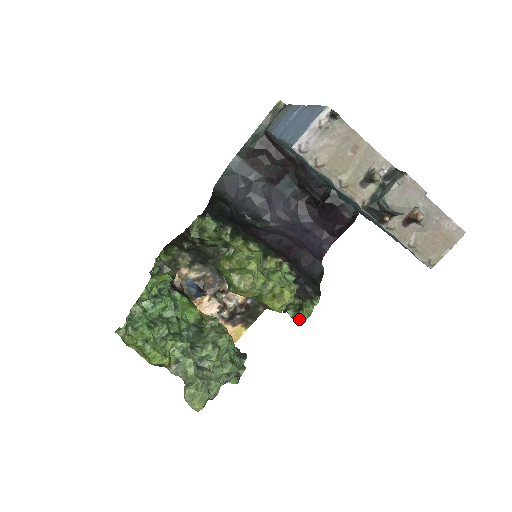
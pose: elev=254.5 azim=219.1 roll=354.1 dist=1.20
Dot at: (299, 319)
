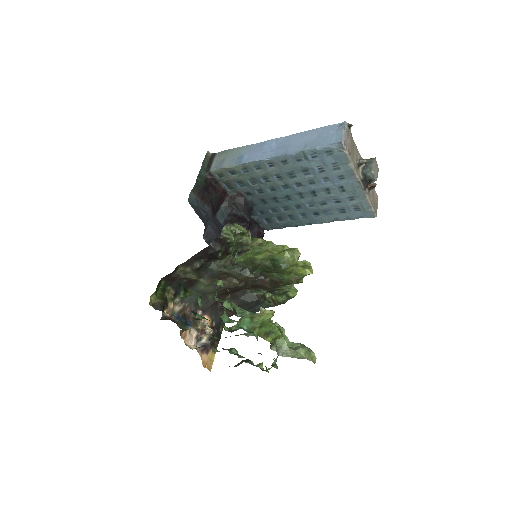
Dot at: occluded
